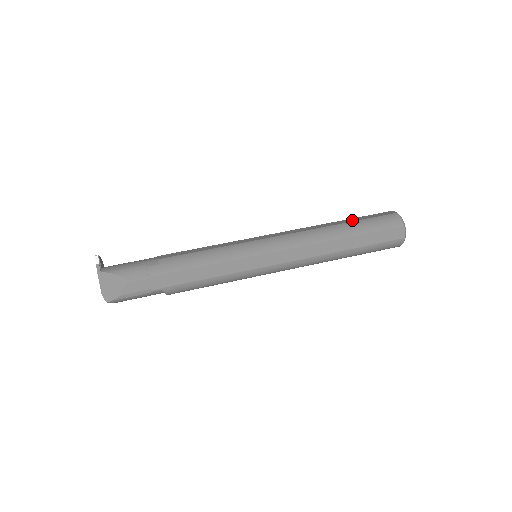
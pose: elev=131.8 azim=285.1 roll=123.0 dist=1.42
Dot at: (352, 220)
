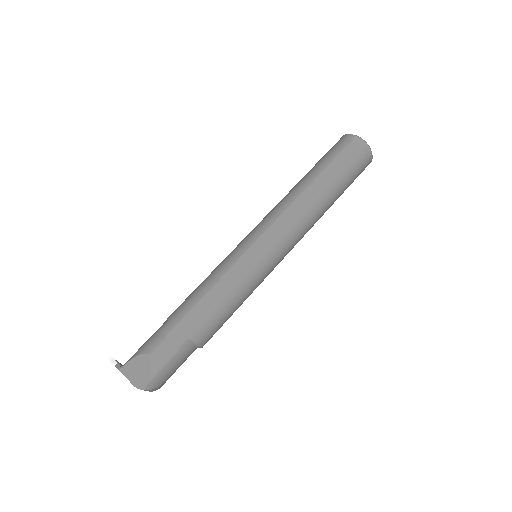
Dot at: occluded
